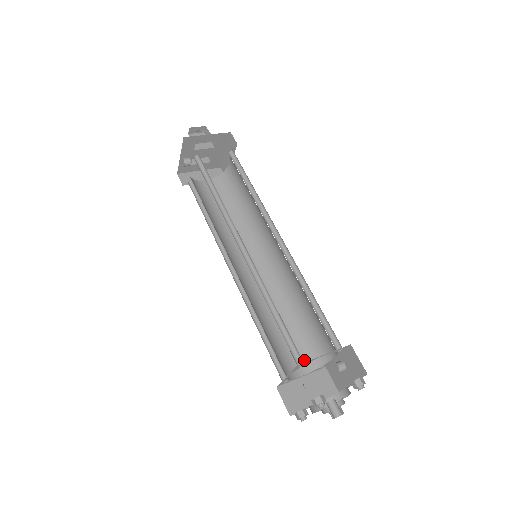
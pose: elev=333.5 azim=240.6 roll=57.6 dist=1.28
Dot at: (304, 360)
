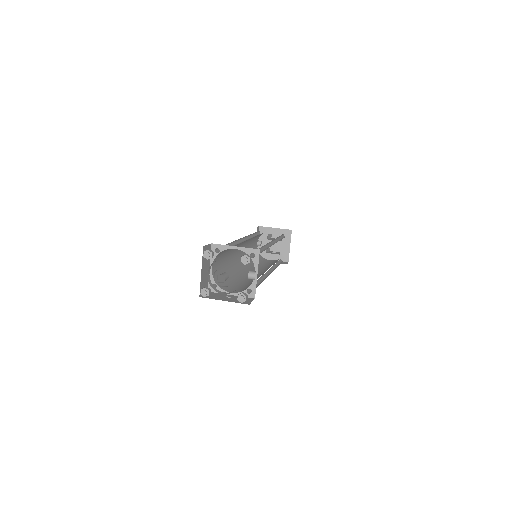
Dot at: (241, 290)
